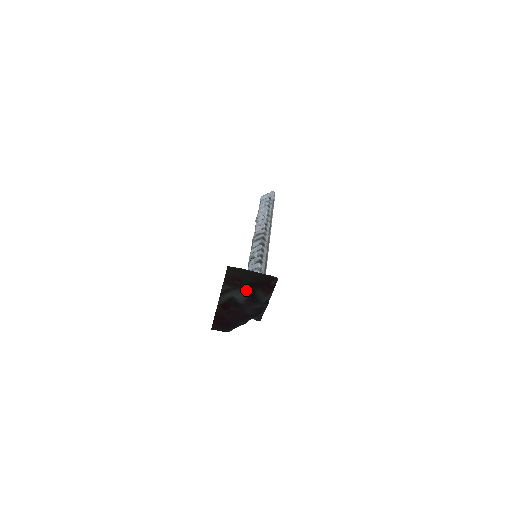
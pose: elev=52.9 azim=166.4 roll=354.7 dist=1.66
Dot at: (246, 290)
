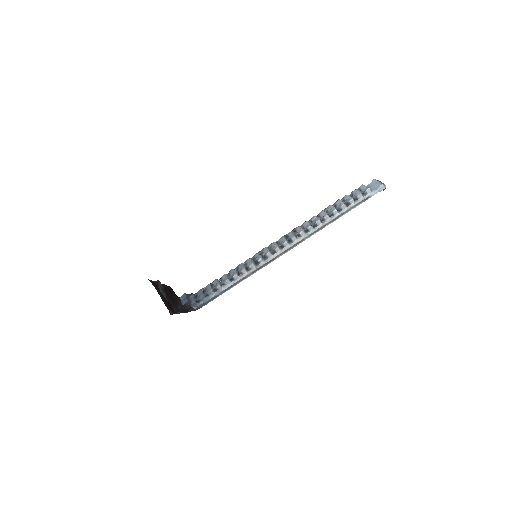
Dot at: occluded
